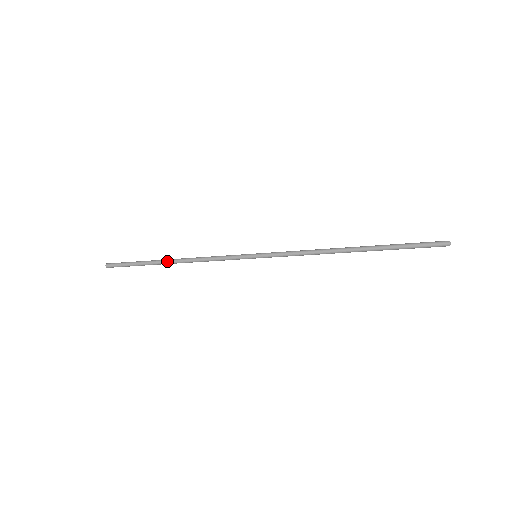
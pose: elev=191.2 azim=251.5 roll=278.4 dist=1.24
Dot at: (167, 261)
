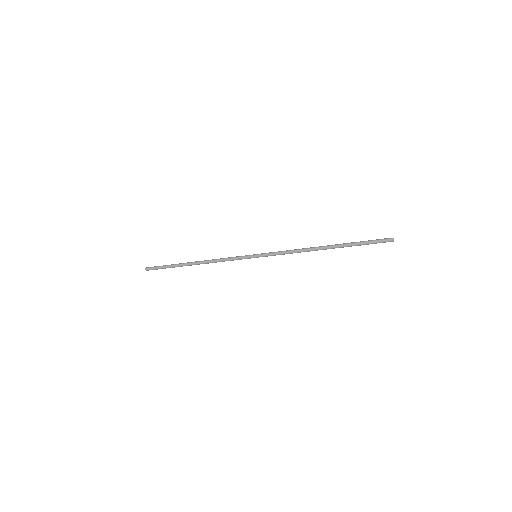
Dot at: (191, 265)
